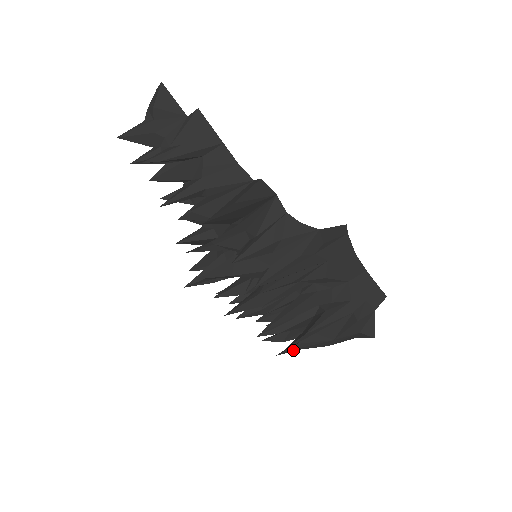
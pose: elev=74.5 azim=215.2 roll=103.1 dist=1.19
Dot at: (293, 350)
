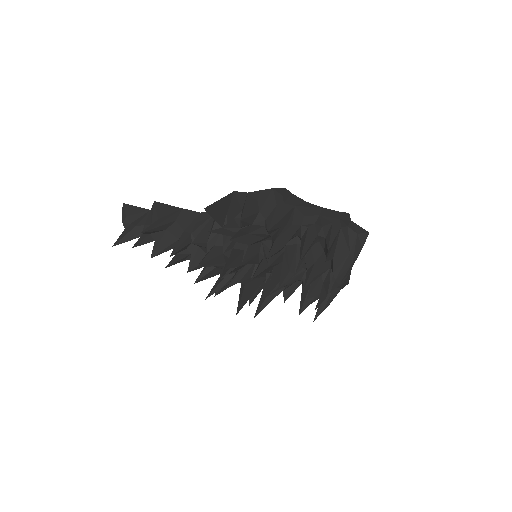
Dot at: (336, 284)
